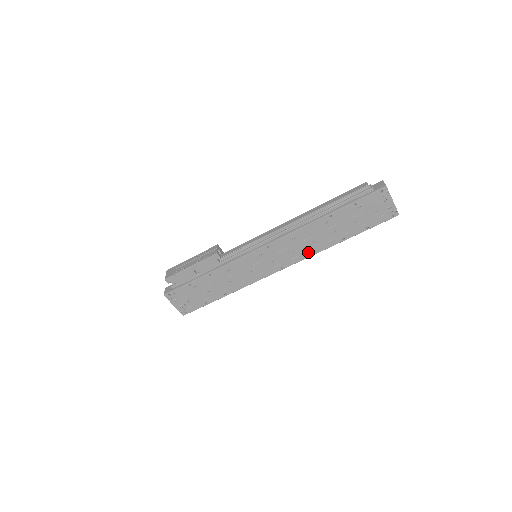
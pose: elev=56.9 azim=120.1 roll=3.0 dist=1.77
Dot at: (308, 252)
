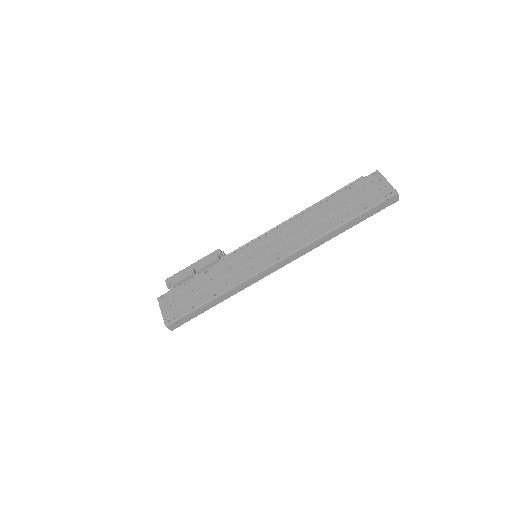
Dot at: (306, 239)
